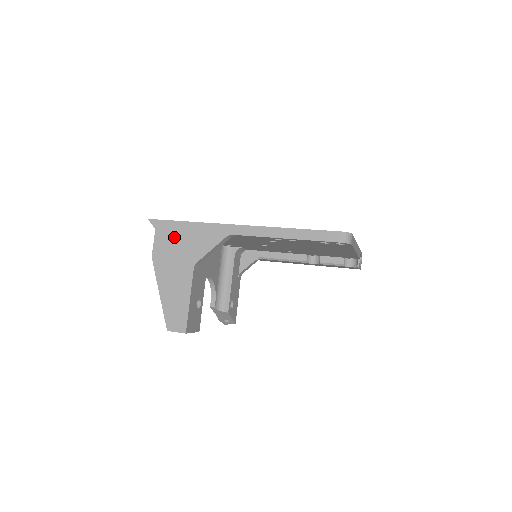
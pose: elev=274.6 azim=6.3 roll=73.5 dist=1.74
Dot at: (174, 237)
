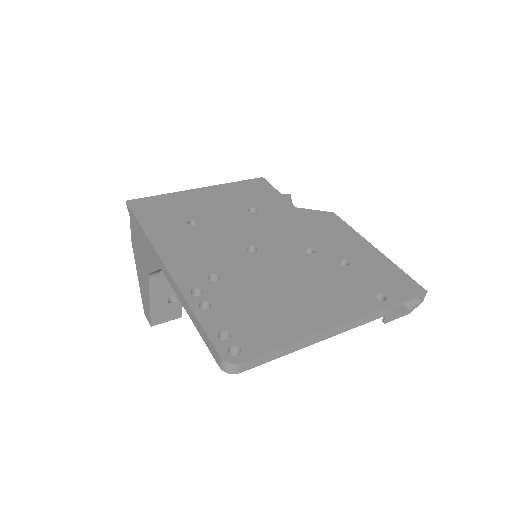
Dot at: (137, 235)
